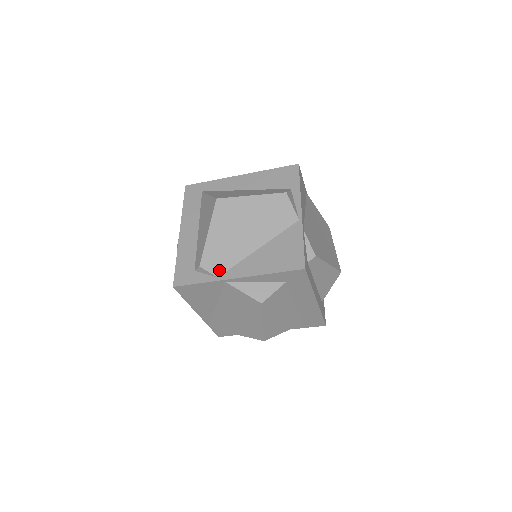
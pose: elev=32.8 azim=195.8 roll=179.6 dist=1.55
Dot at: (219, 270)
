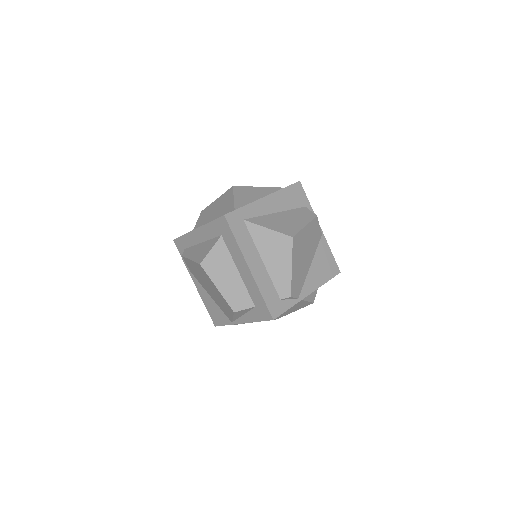
Dot at: (298, 293)
